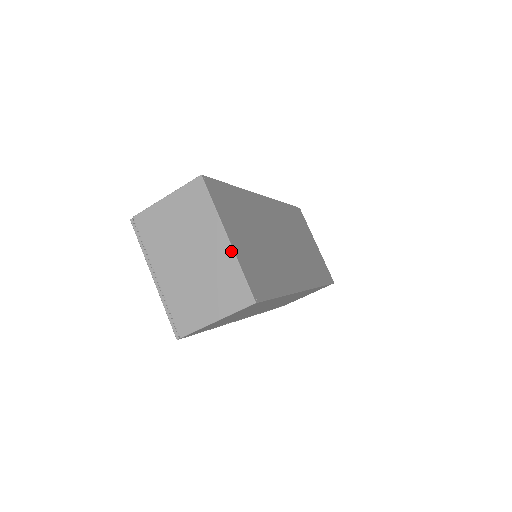
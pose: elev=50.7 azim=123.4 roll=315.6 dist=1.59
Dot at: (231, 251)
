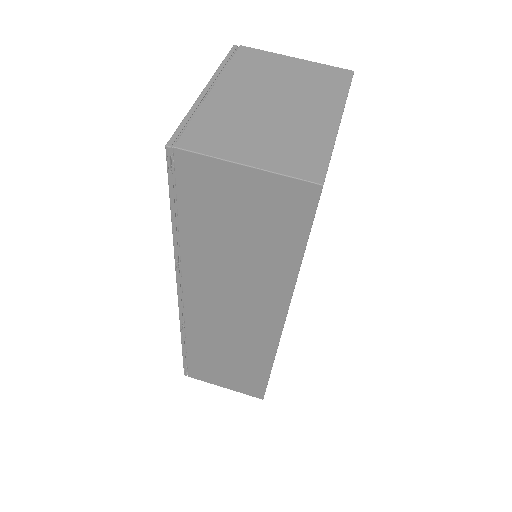
Dot at: (334, 130)
